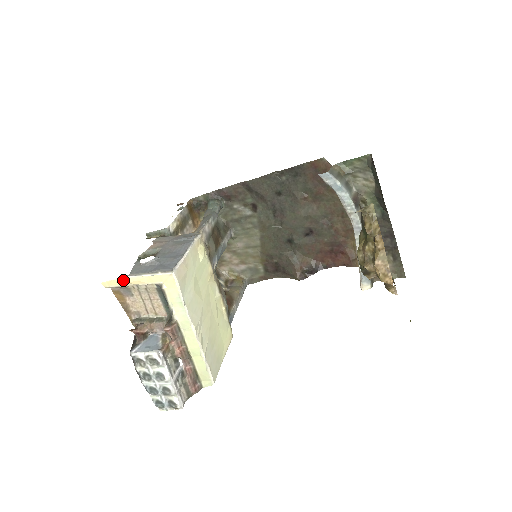
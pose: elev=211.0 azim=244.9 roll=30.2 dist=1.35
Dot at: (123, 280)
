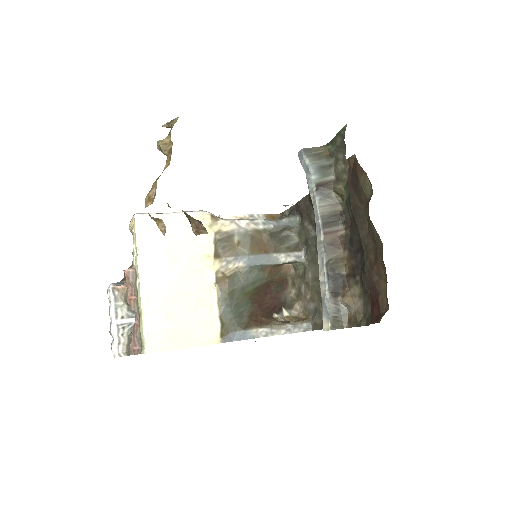
Dot at: occluded
